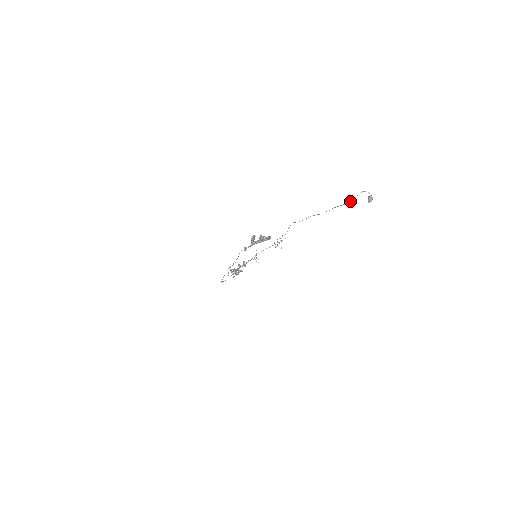
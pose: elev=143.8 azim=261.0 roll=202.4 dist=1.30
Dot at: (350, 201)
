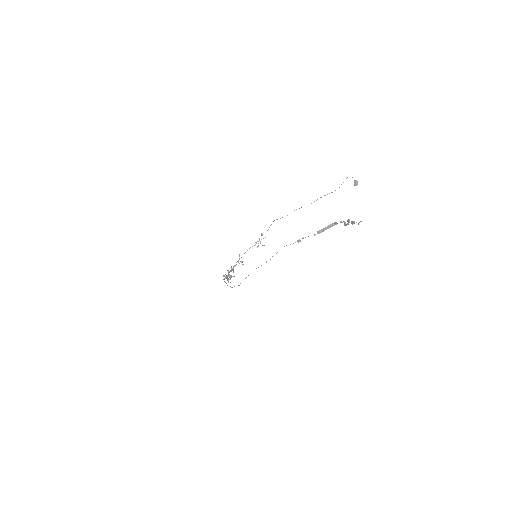
Dot at: occluded
